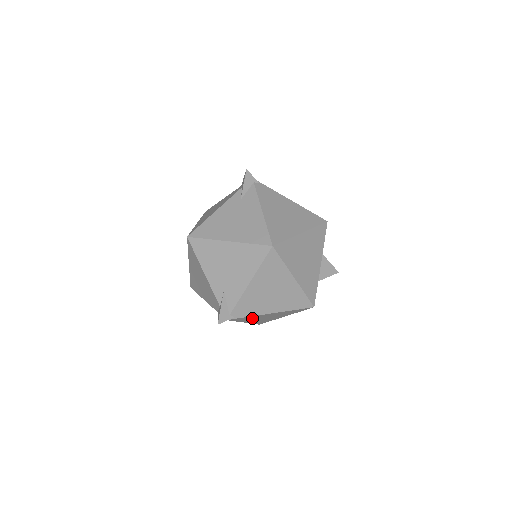
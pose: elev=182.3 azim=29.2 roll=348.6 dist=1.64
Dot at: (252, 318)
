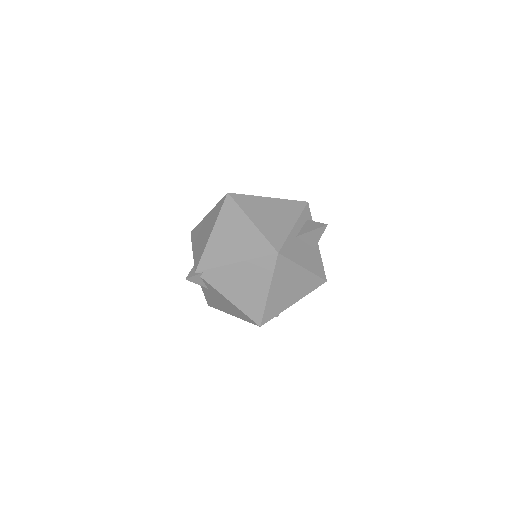
Dot at: occluded
